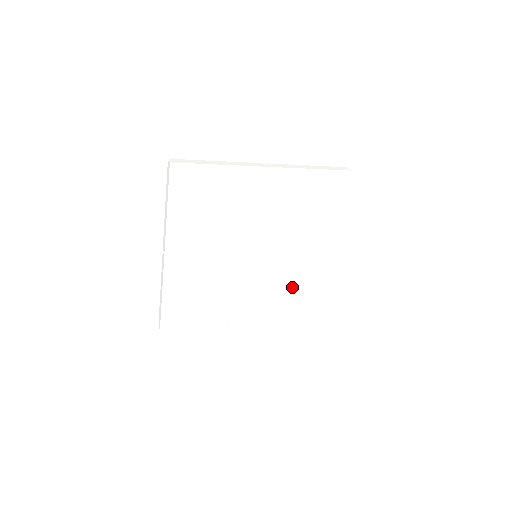
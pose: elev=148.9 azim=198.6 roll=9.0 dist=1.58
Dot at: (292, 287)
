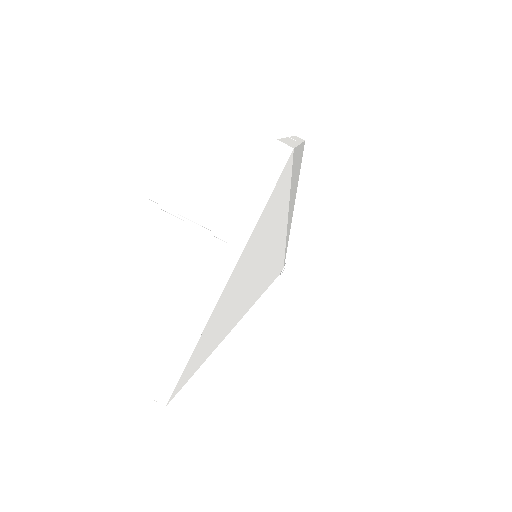
Dot at: (294, 204)
